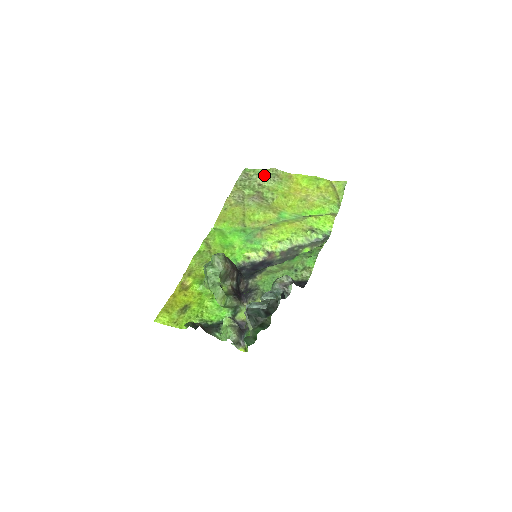
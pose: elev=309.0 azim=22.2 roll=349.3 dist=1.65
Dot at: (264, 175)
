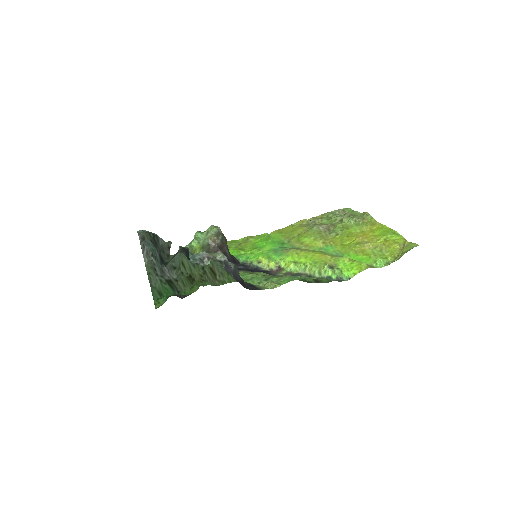
Dot at: (353, 215)
